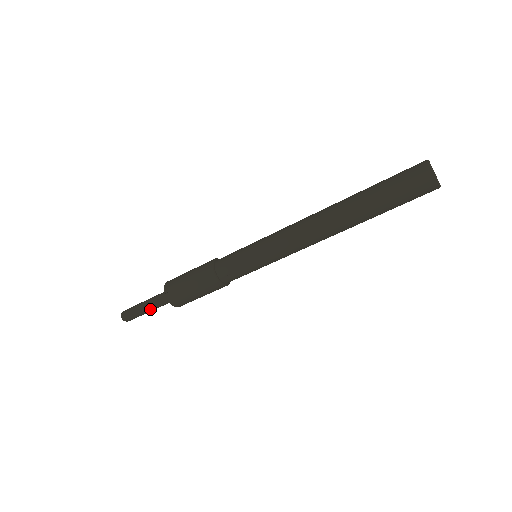
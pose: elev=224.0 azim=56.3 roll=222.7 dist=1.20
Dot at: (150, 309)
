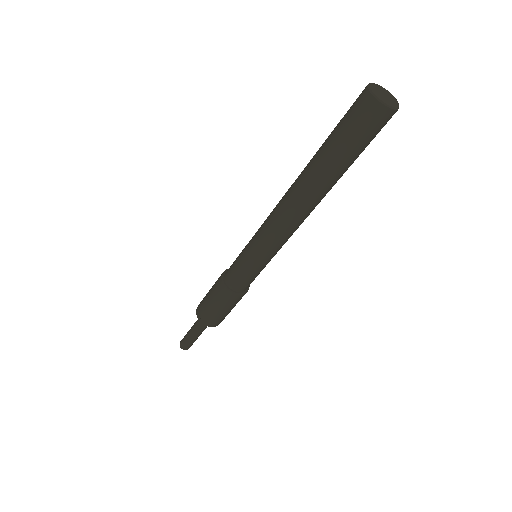
Dot at: (198, 334)
